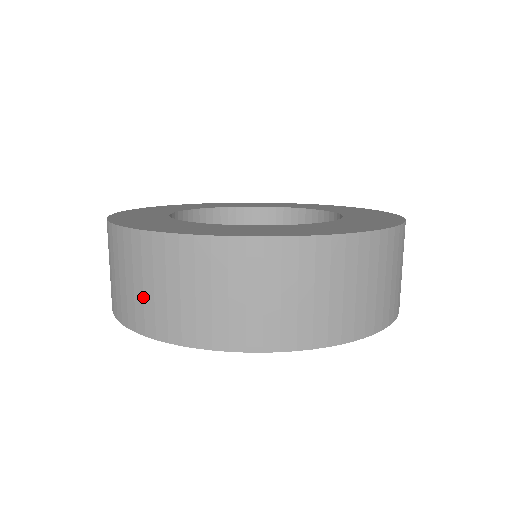
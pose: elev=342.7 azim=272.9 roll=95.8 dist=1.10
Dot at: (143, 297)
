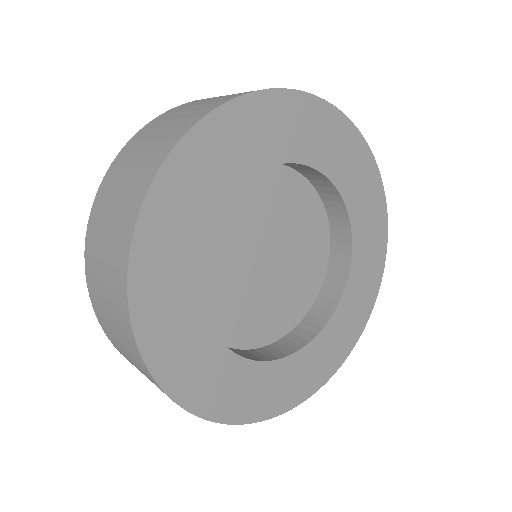
Dot at: occluded
